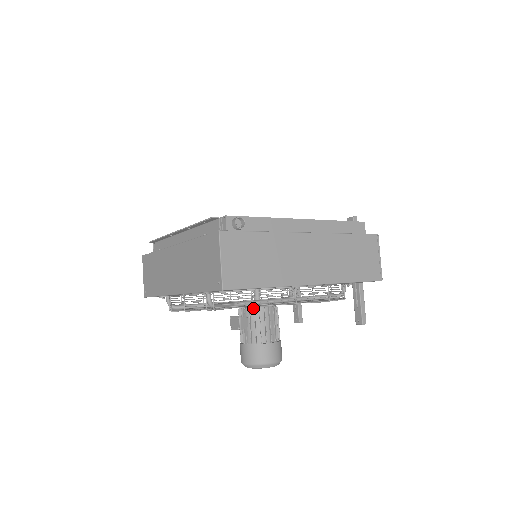
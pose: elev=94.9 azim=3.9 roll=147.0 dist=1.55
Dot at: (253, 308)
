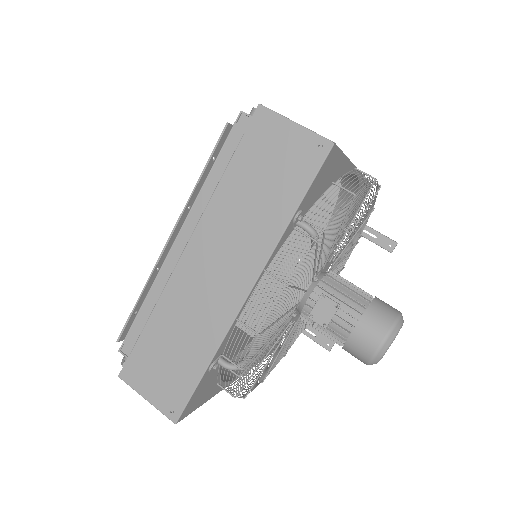
Dot at: (320, 281)
